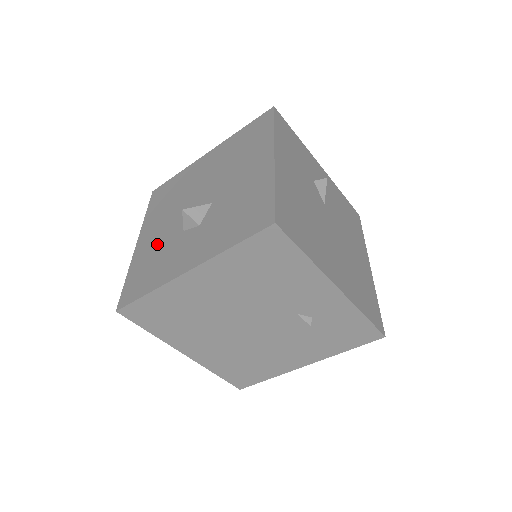
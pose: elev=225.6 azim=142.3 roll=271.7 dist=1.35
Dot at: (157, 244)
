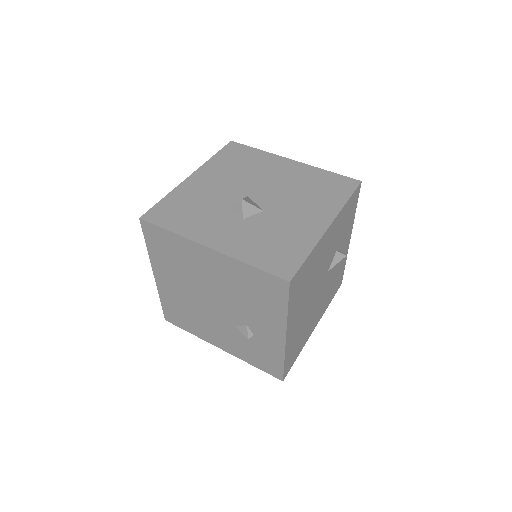
Dot at: (204, 196)
